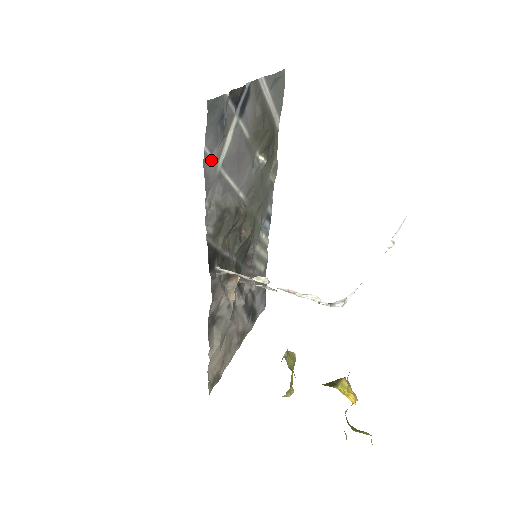
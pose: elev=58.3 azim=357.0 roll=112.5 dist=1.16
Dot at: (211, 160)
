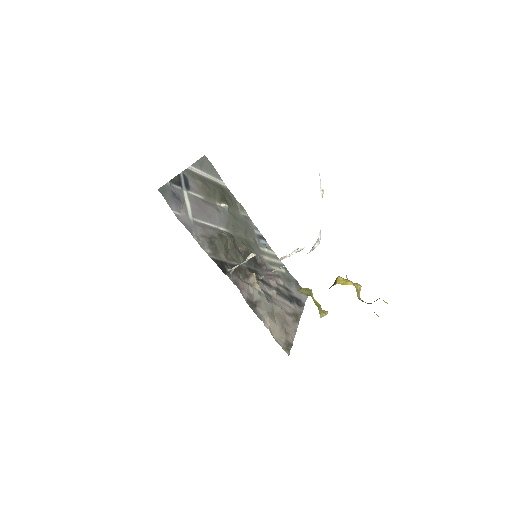
Dot at: (182, 216)
